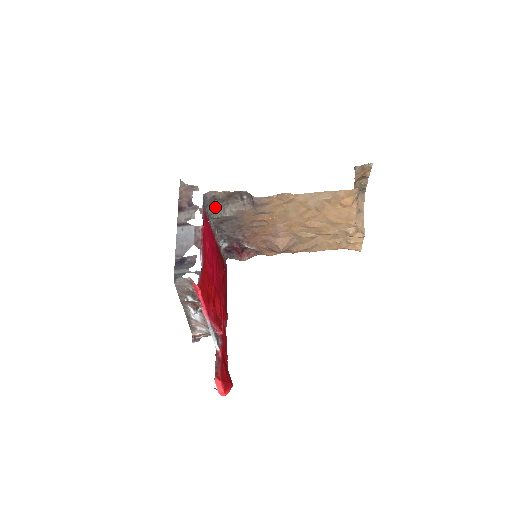
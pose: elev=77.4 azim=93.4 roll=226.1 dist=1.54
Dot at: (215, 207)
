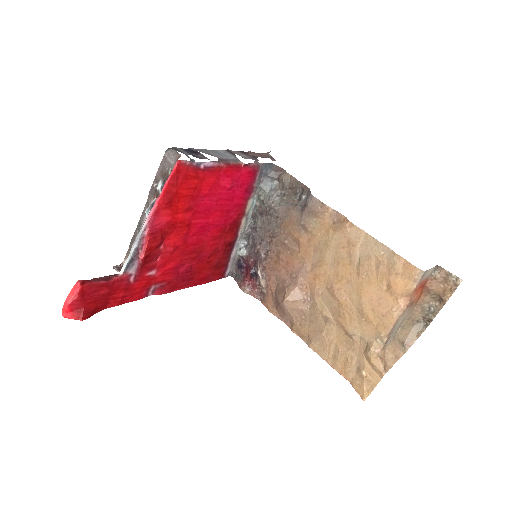
Dot at: (271, 188)
